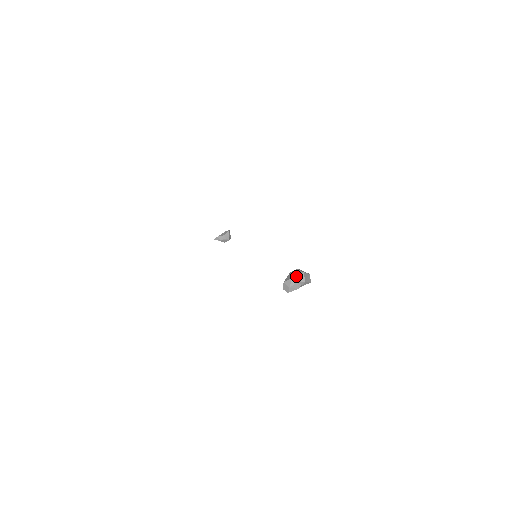
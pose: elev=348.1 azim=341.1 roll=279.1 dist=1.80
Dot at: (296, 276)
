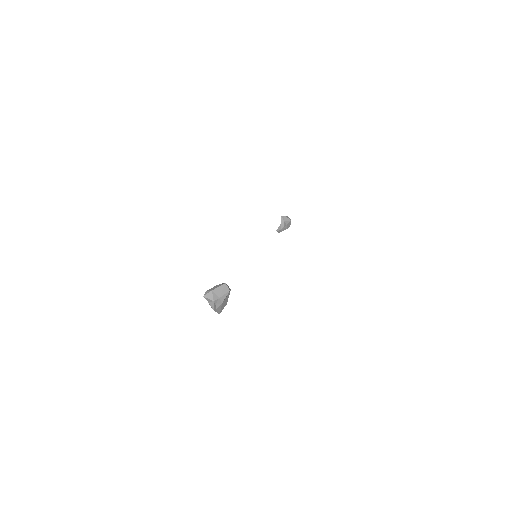
Dot at: (208, 299)
